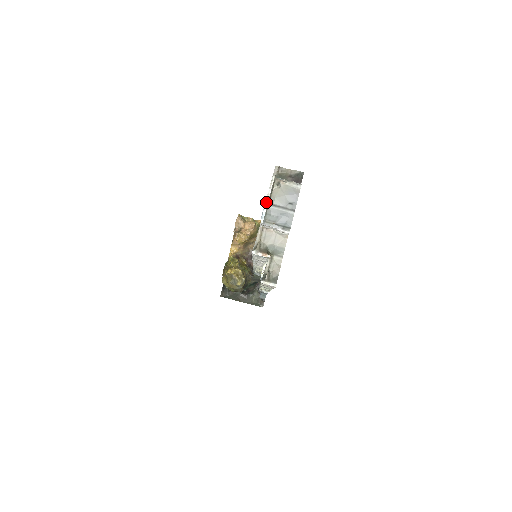
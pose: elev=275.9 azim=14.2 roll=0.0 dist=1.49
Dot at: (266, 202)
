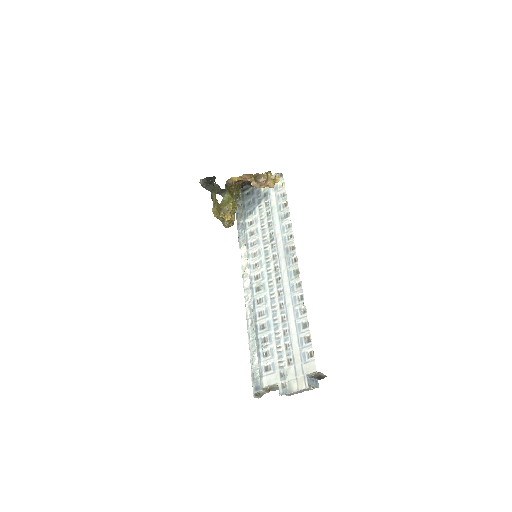
Dot at: occluded
